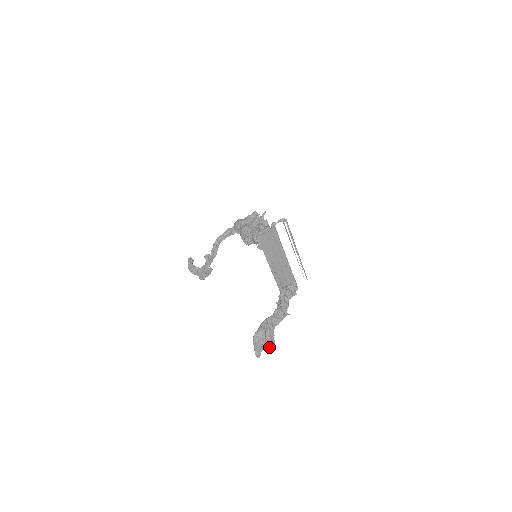
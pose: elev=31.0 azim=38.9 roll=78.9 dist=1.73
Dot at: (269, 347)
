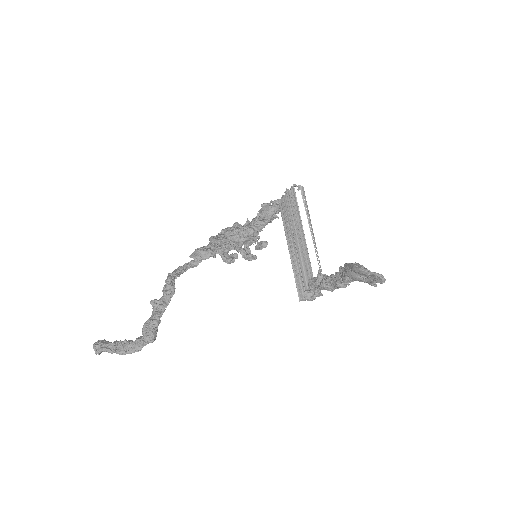
Dot at: (376, 285)
